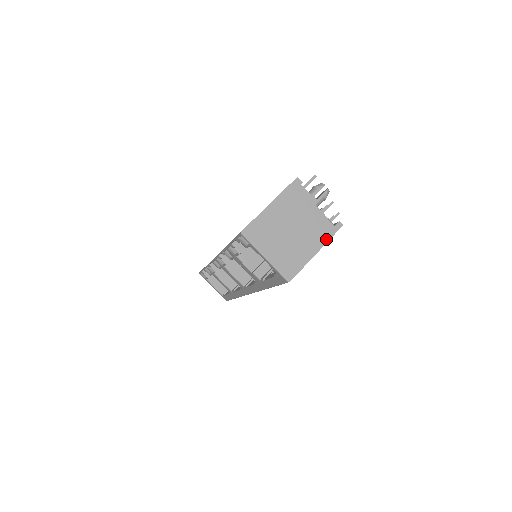
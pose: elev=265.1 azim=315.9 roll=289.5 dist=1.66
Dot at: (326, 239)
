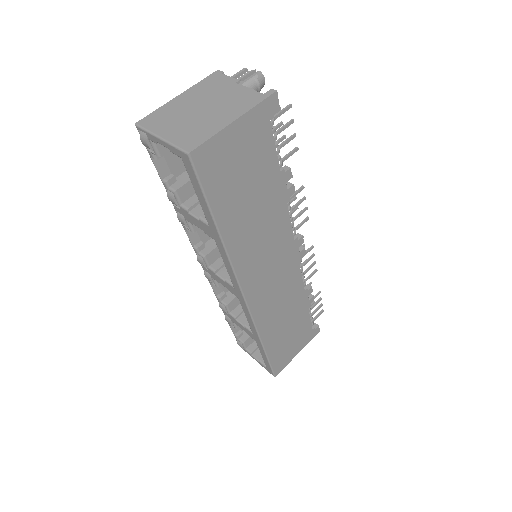
Dot at: (250, 107)
